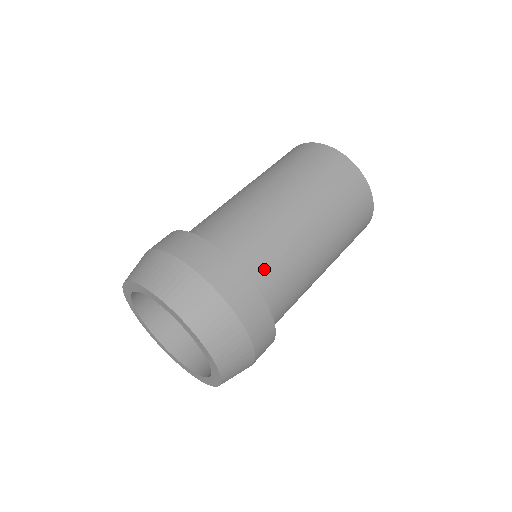
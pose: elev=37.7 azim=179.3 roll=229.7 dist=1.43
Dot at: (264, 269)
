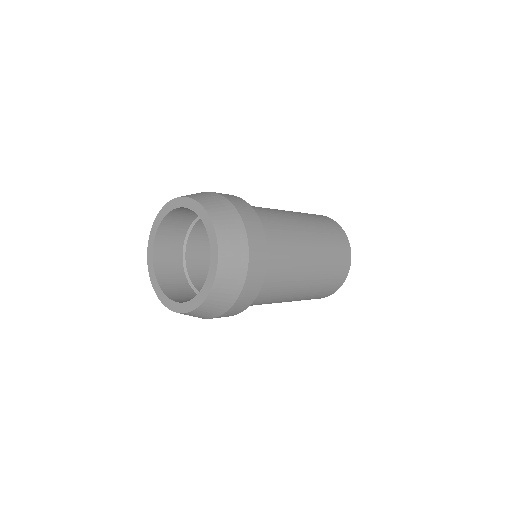
Dot at: (264, 219)
